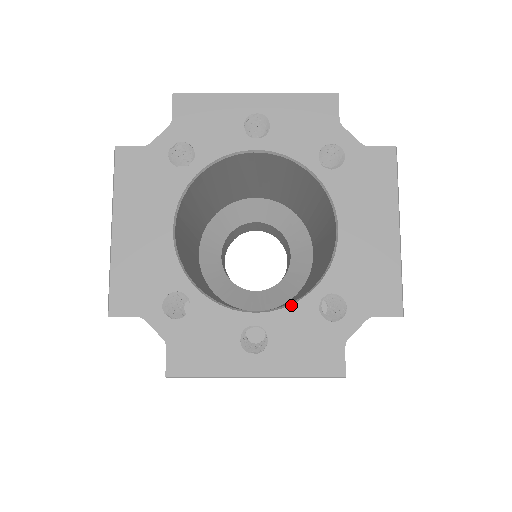
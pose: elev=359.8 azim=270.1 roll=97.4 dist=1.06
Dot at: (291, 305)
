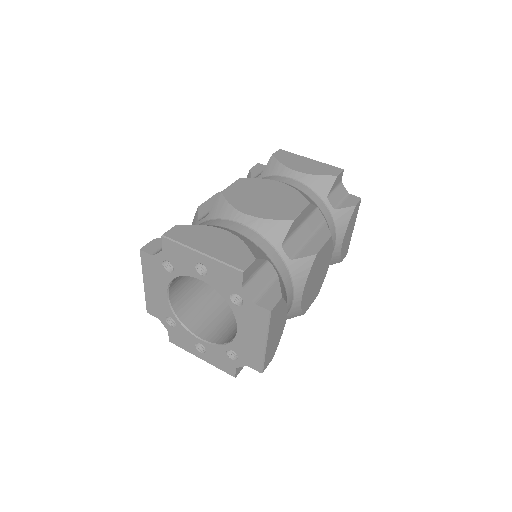
Dot at: (215, 345)
